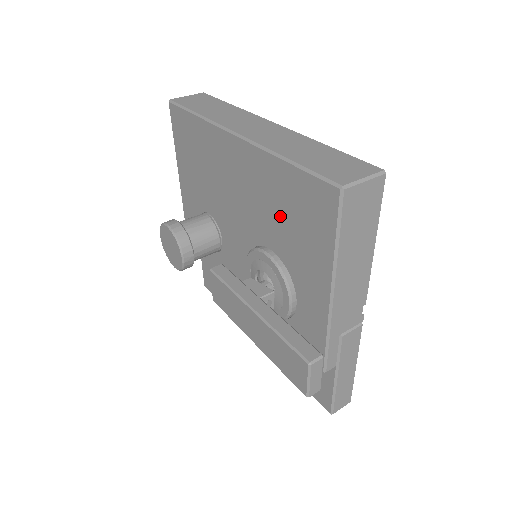
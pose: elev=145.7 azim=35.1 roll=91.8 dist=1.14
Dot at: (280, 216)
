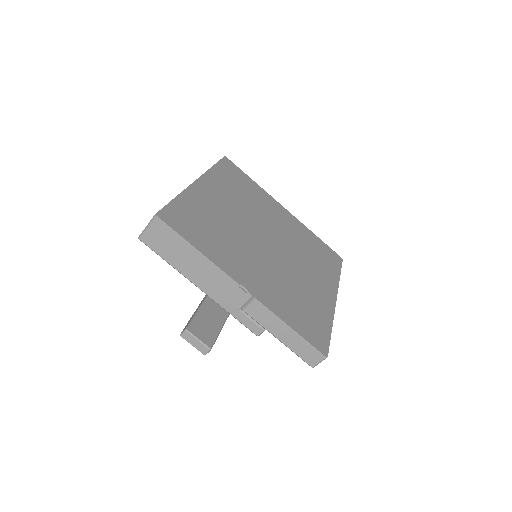
Dot at: occluded
